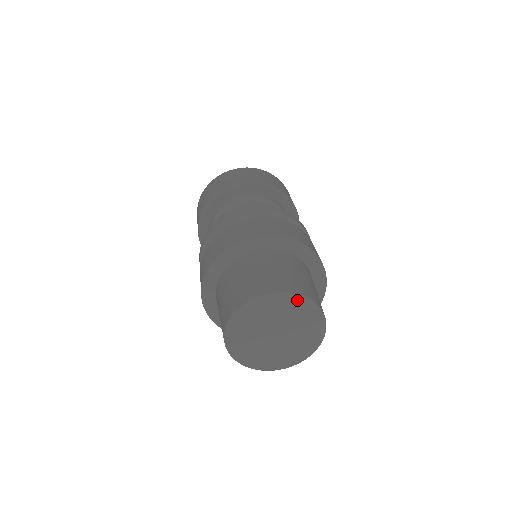
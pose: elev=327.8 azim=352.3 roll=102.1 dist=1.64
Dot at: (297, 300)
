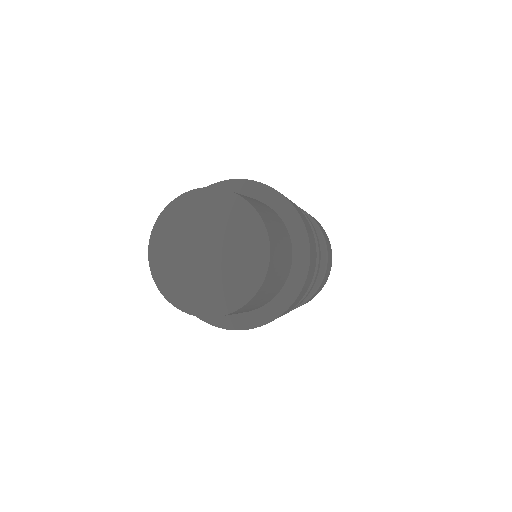
Dot at: (261, 243)
